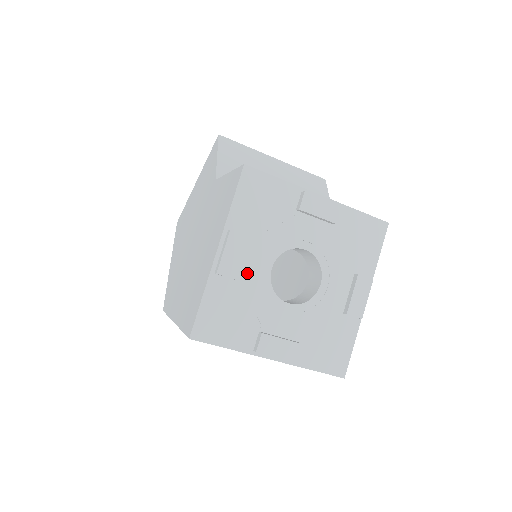
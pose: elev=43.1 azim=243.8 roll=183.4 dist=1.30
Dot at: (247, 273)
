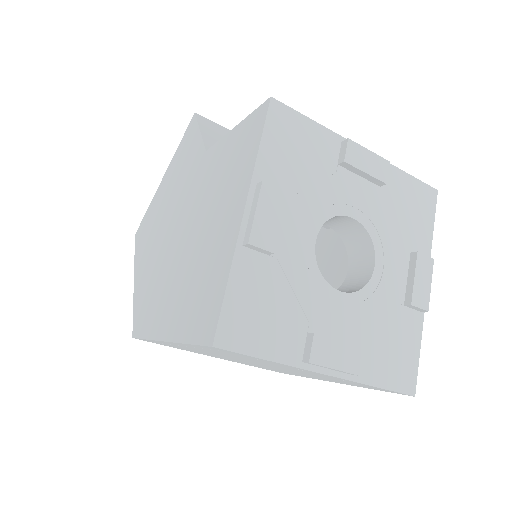
Dot at: (285, 247)
